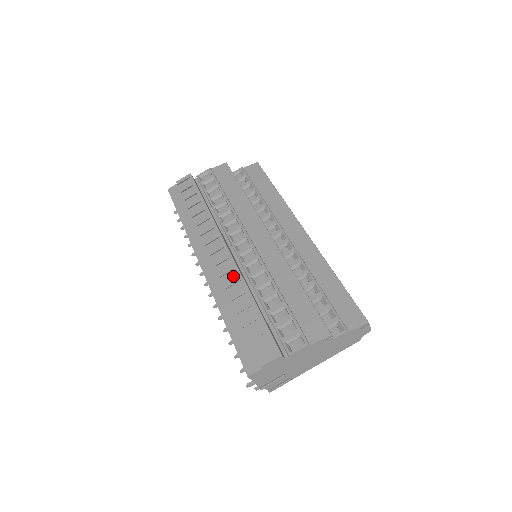
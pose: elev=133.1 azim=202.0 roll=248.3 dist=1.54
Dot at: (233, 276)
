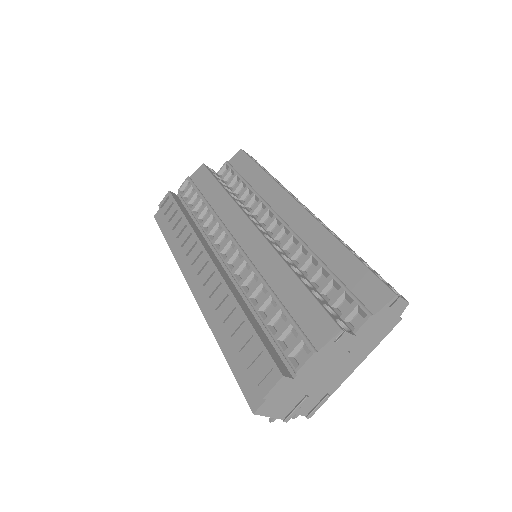
Dot at: (220, 291)
